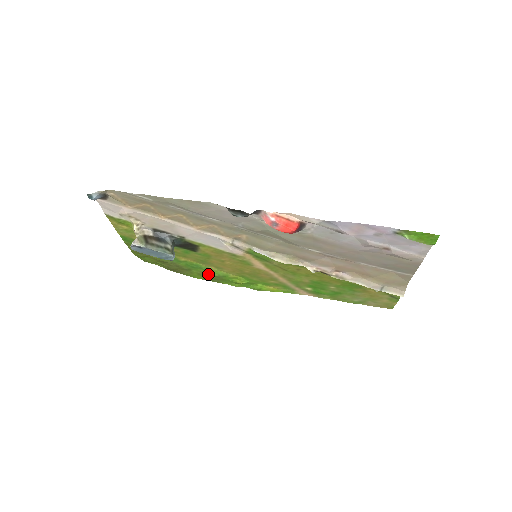
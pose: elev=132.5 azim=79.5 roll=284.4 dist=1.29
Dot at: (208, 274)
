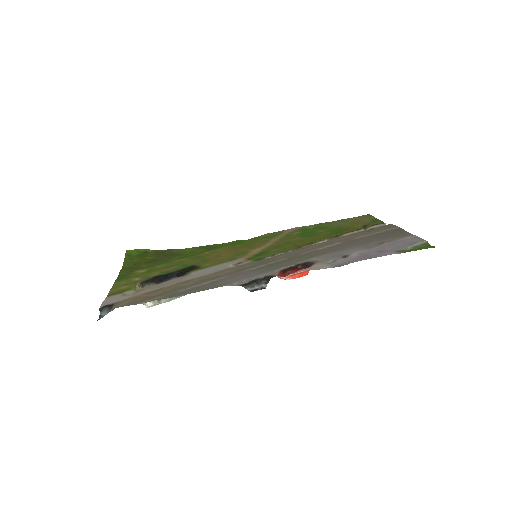
Dot at: (201, 252)
